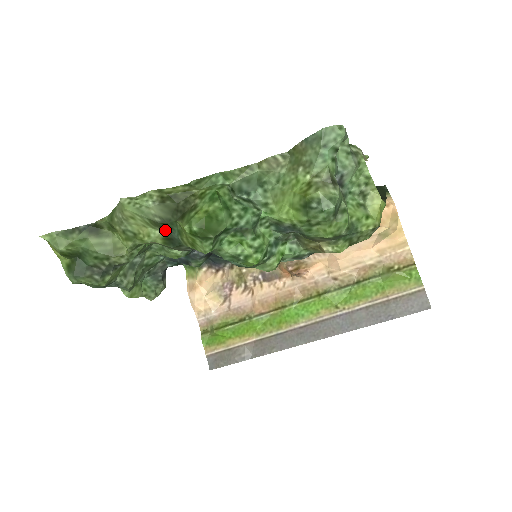
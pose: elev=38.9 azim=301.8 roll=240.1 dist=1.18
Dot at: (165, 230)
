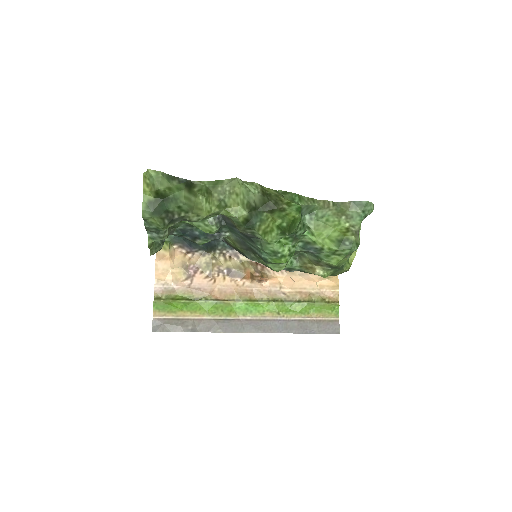
Dot at: (251, 214)
